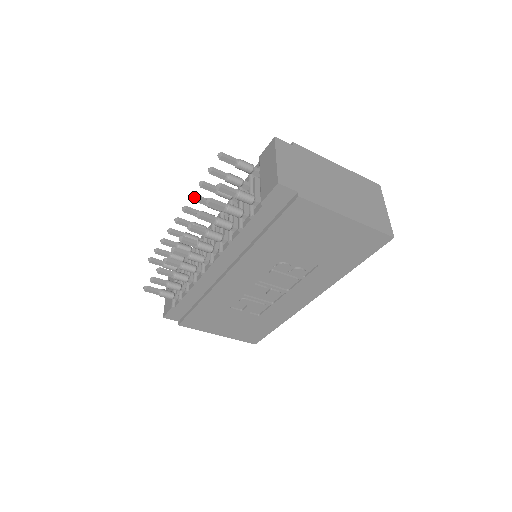
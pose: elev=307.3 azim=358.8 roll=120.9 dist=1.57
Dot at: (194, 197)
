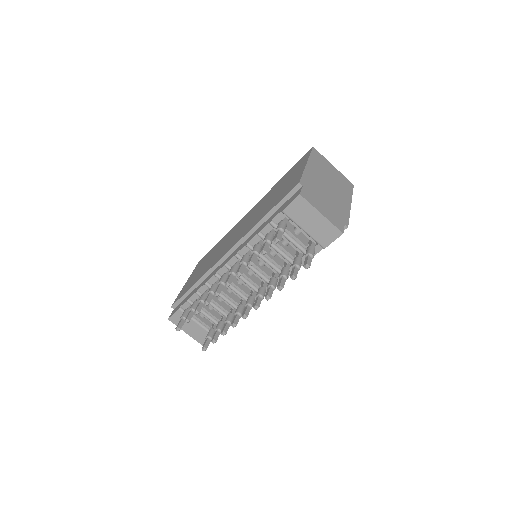
Dot at: occluded
